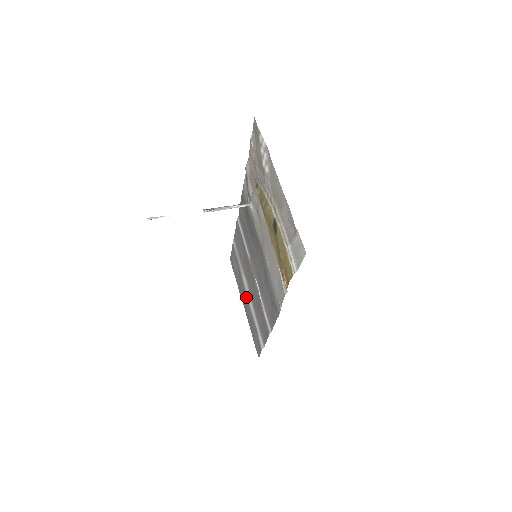
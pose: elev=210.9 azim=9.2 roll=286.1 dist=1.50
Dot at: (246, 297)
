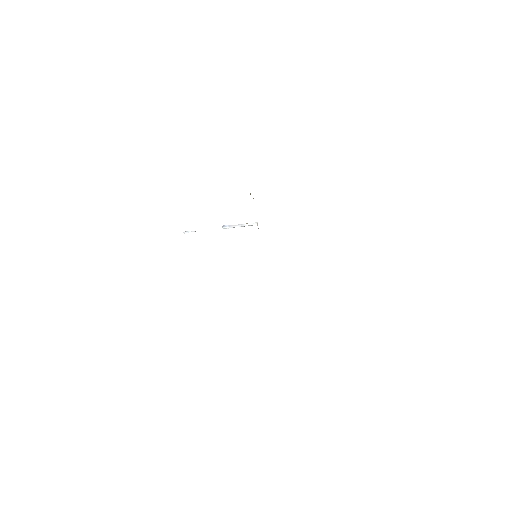
Dot at: occluded
